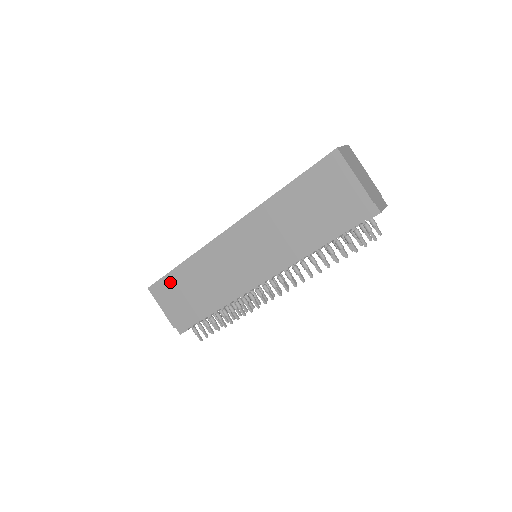
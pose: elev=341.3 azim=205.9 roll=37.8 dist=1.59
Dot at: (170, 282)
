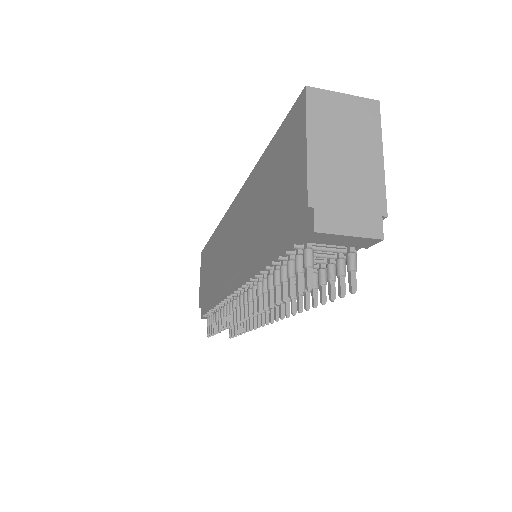
Dot at: (207, 252)
